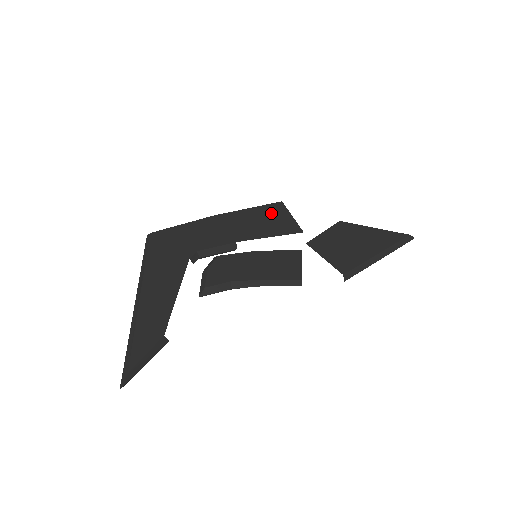
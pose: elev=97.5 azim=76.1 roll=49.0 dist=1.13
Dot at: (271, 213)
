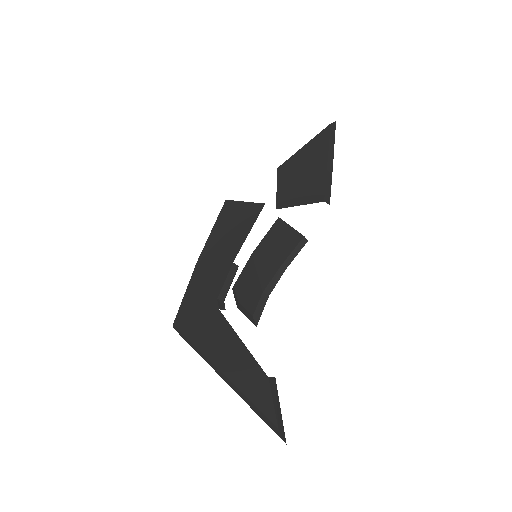
Dot at: (229, 216)
